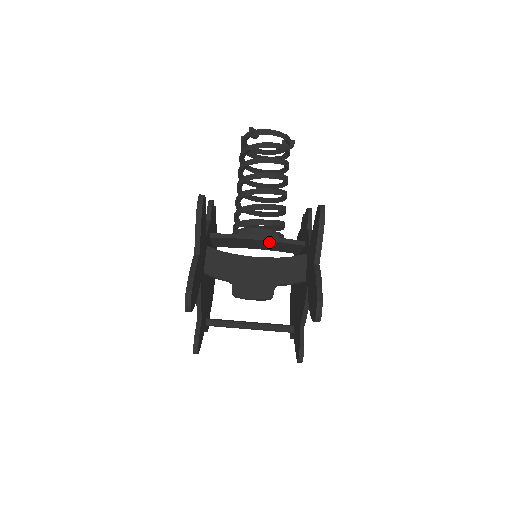
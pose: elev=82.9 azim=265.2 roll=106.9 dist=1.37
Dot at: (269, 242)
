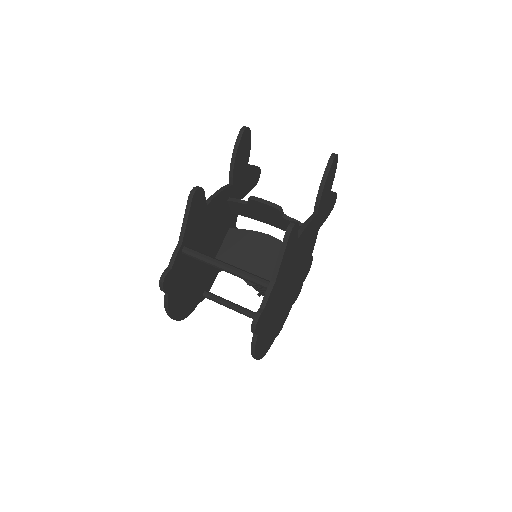
Dot at: (275, 245)
